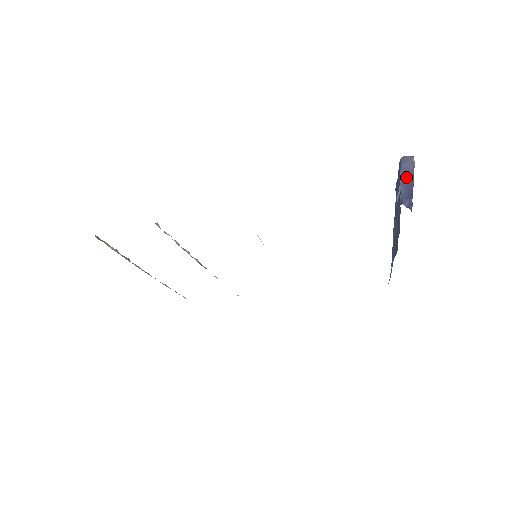
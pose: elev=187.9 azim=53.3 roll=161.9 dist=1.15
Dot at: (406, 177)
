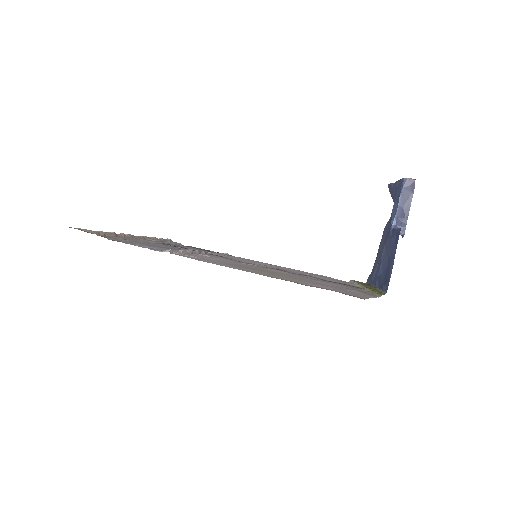
Dot at: (404, 201)
